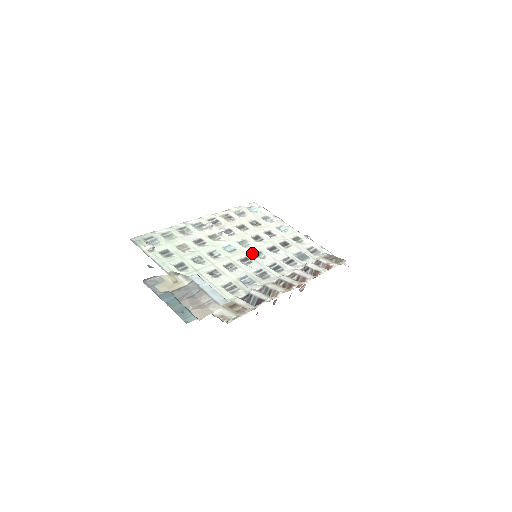
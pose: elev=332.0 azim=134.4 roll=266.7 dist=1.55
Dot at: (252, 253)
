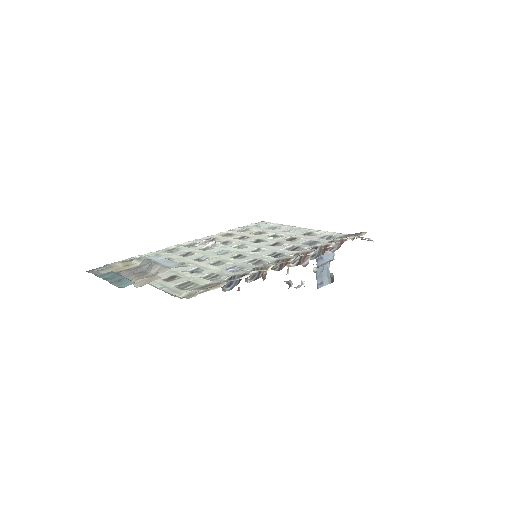
Dot at: (248, 250)
